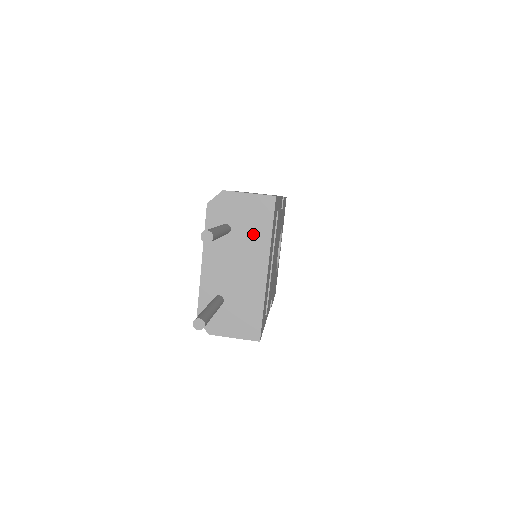
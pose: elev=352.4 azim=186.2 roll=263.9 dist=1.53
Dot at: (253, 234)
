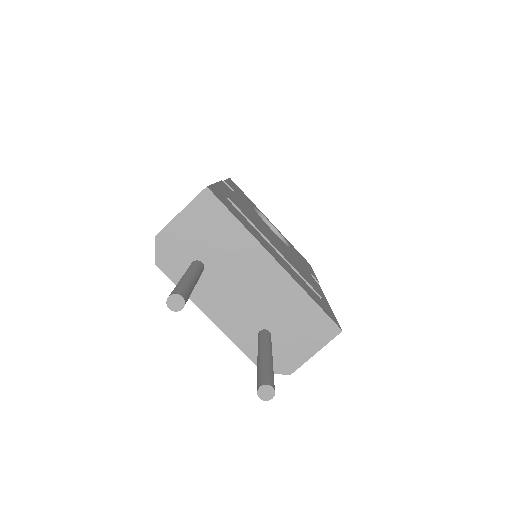
Dot at: (226, 244)
